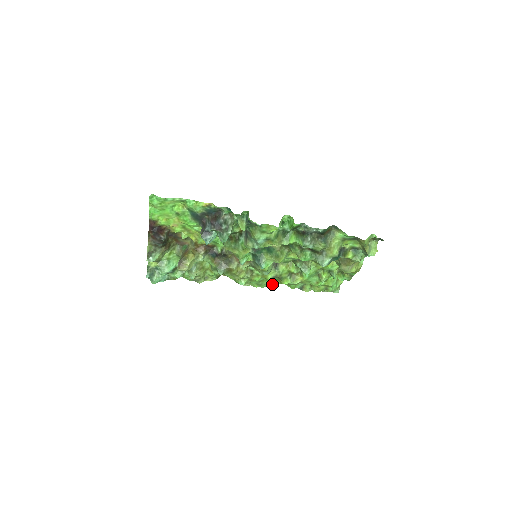
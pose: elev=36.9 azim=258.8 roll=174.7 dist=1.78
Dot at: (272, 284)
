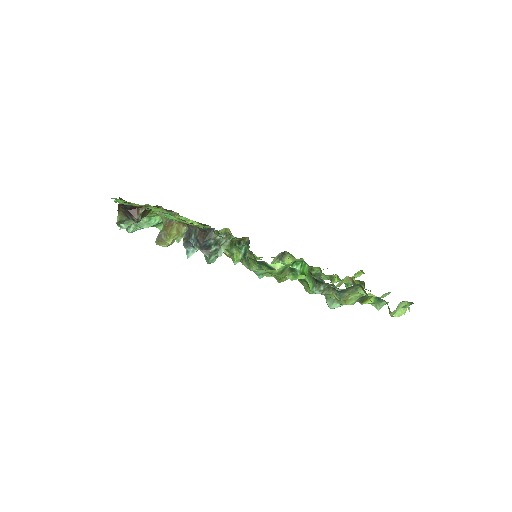
Dot at: occluded
